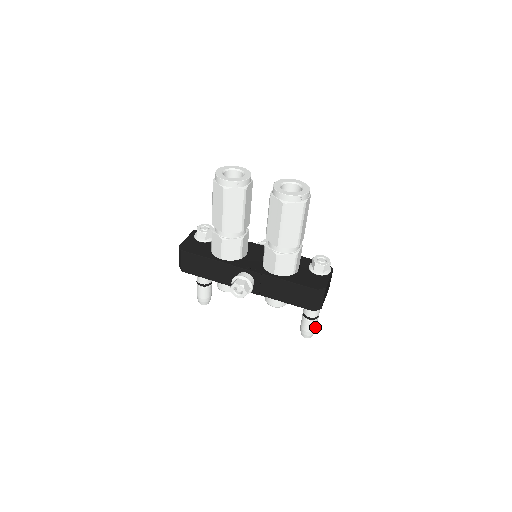
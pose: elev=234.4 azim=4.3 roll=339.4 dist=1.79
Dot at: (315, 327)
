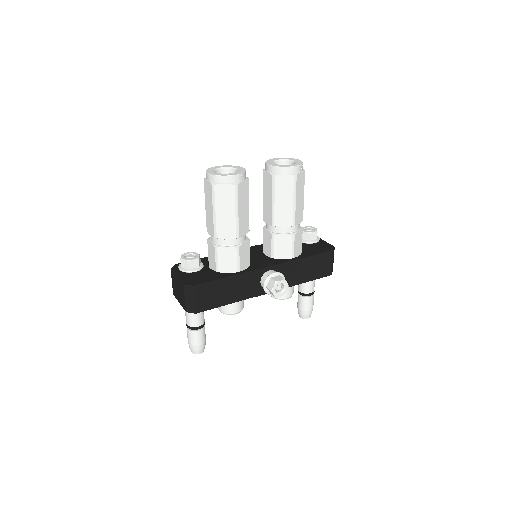
Dot at: (313, 302)
